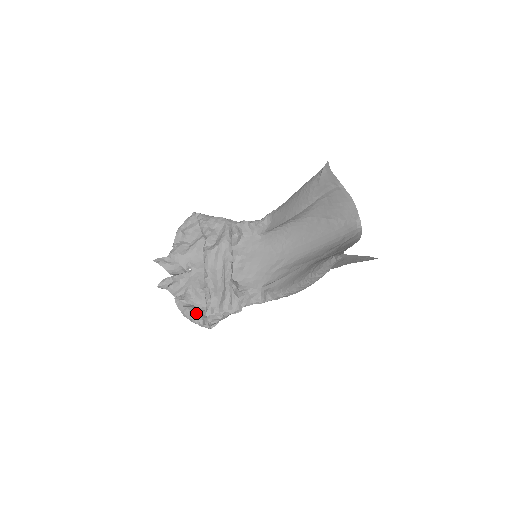
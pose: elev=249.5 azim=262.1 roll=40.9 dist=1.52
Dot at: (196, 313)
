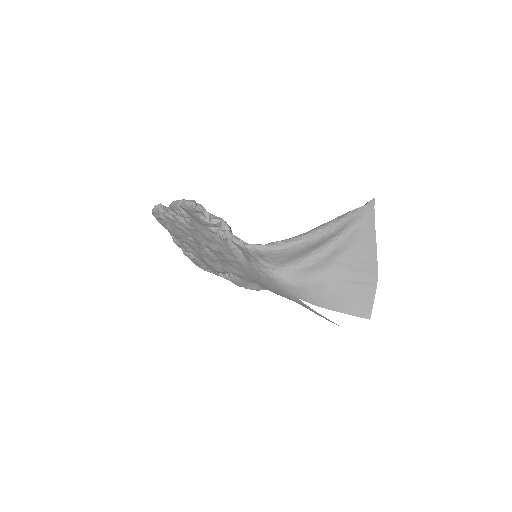
Dot at: occluded
